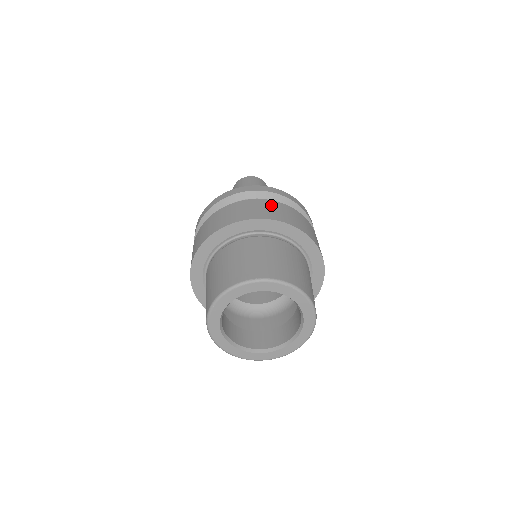
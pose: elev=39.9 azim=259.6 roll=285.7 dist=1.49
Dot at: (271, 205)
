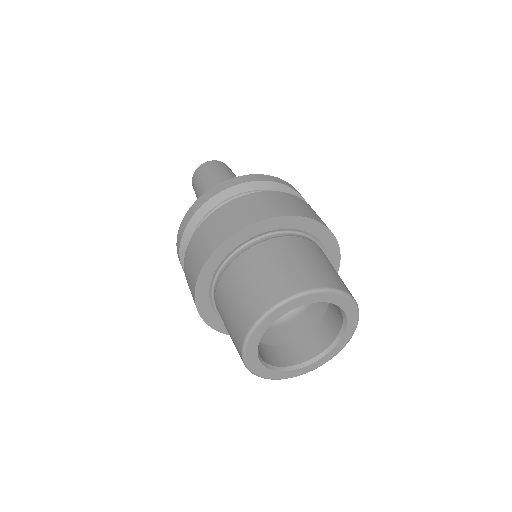
Dot at: (301, 202)
